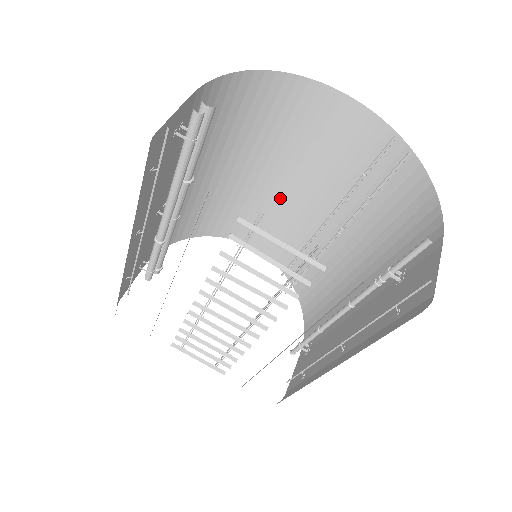
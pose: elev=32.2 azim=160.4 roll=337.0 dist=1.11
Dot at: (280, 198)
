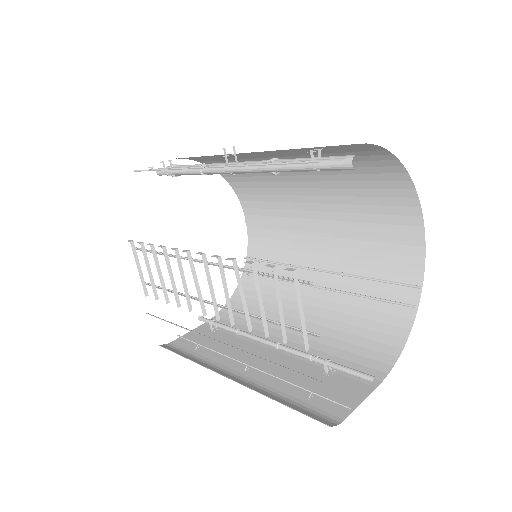
Dot at: (304, 220)
